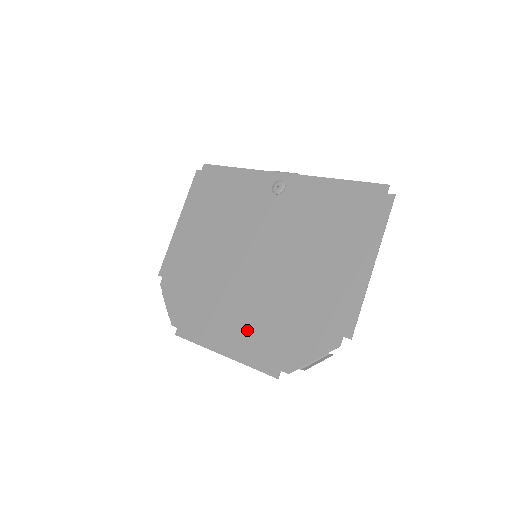
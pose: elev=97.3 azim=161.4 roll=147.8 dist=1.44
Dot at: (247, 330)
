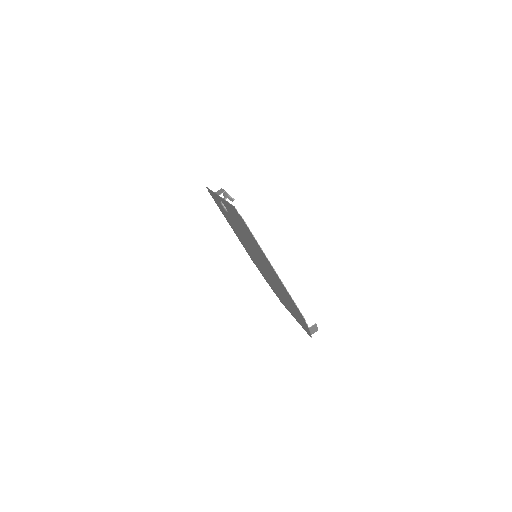
Dot at: (287, 305)
